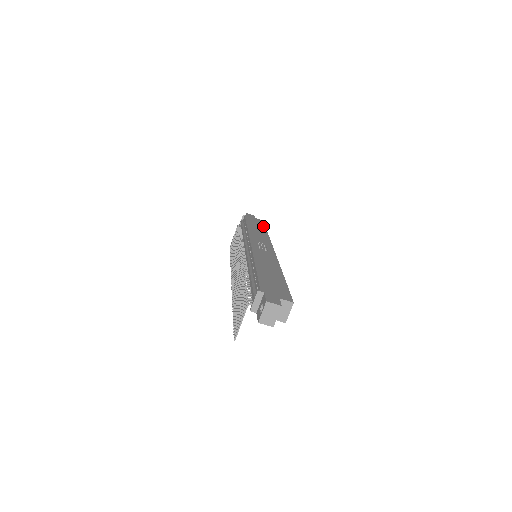
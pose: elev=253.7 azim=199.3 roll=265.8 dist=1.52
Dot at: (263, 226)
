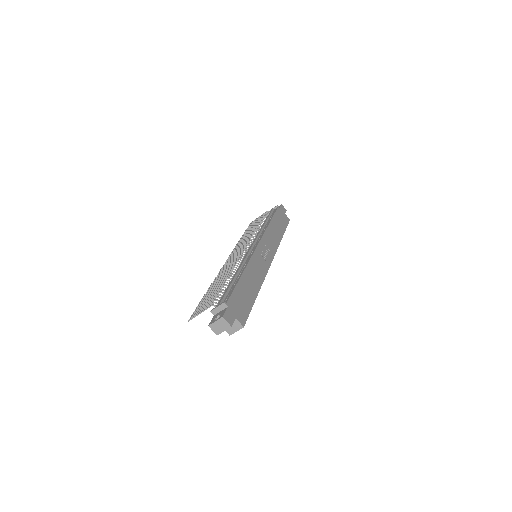
Dot at: (285, 227)
